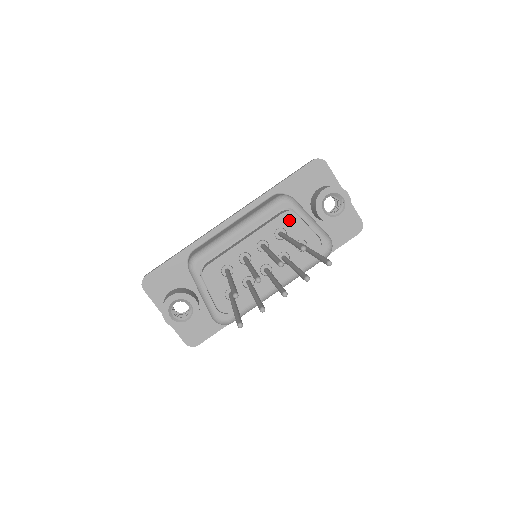
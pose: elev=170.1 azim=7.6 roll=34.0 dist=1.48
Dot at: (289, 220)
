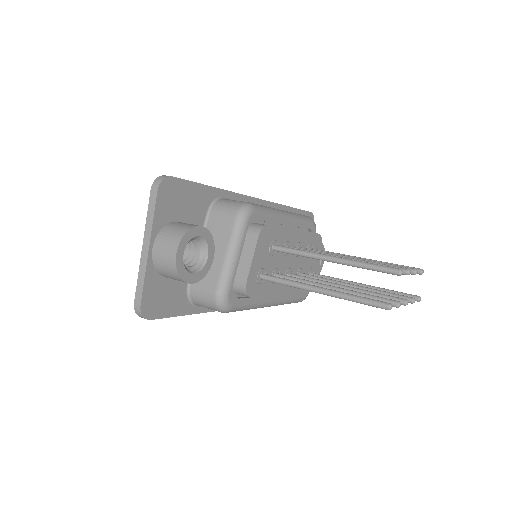
Dot at: (317, 244)
